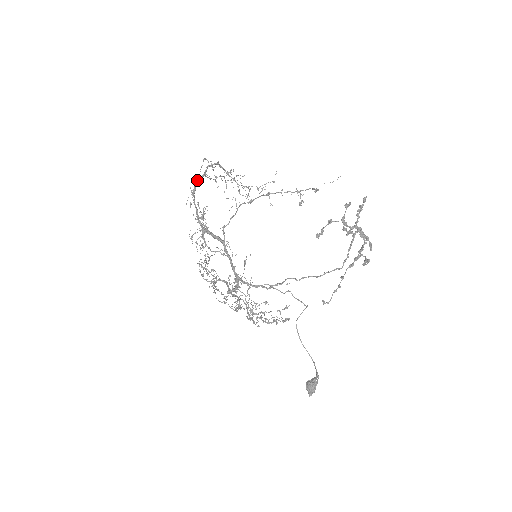
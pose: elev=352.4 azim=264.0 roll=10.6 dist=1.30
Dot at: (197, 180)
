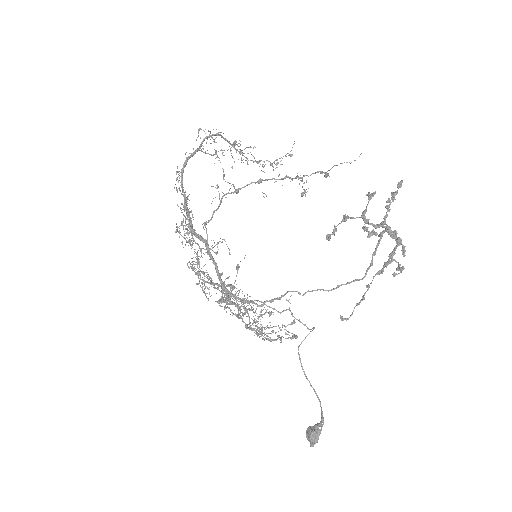
Dot at: (187, 157)
